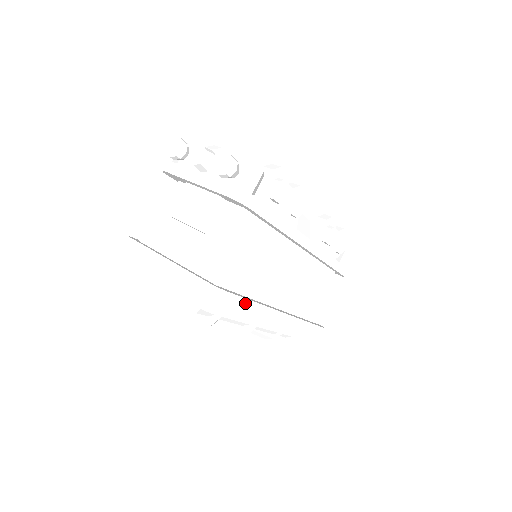
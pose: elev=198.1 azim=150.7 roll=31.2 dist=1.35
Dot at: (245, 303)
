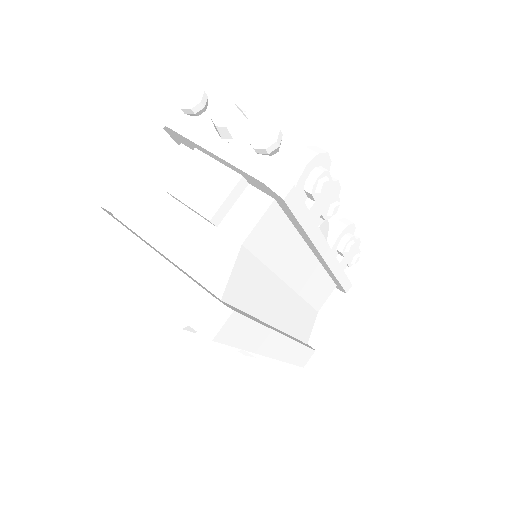
Dot at: (250, 325)
